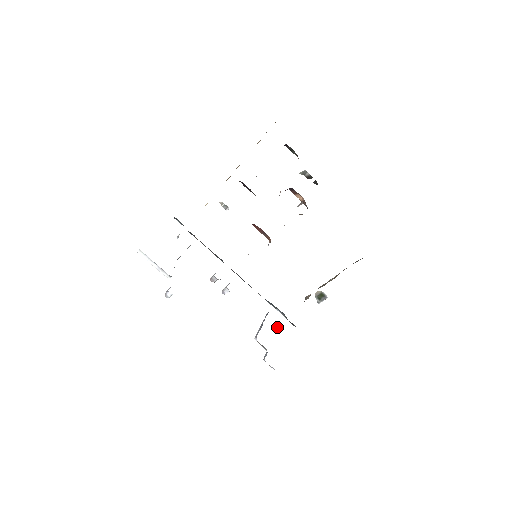
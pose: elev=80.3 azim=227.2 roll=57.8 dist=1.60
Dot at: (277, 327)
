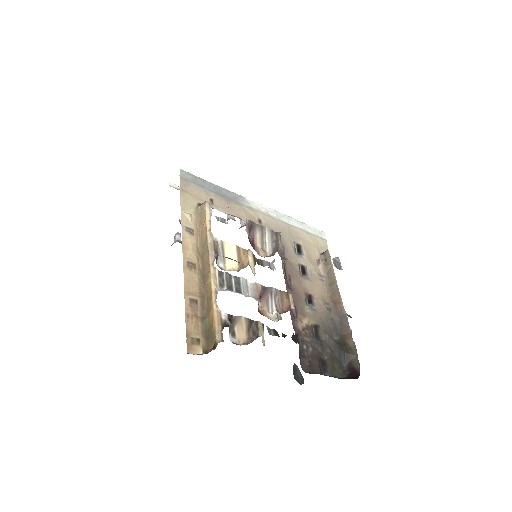
Dot at: occluded
